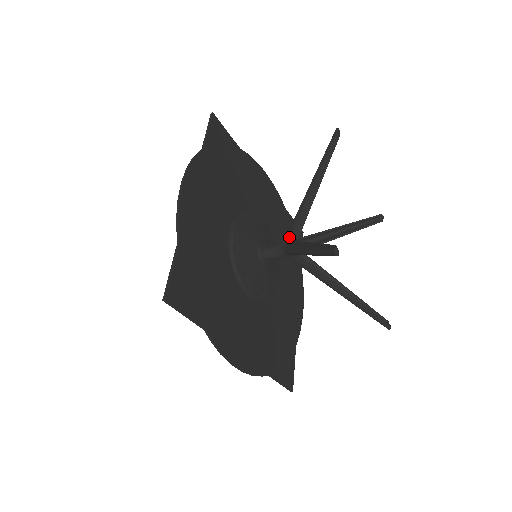
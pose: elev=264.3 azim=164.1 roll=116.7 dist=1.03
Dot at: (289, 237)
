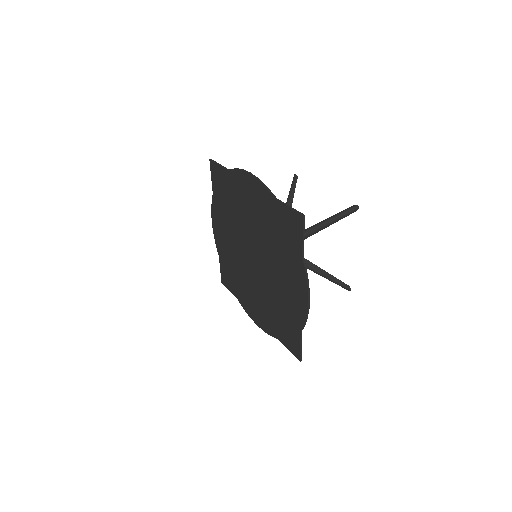
Dot at: occluded
